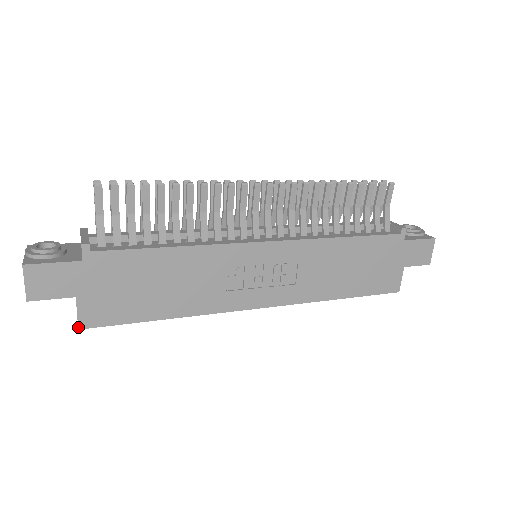
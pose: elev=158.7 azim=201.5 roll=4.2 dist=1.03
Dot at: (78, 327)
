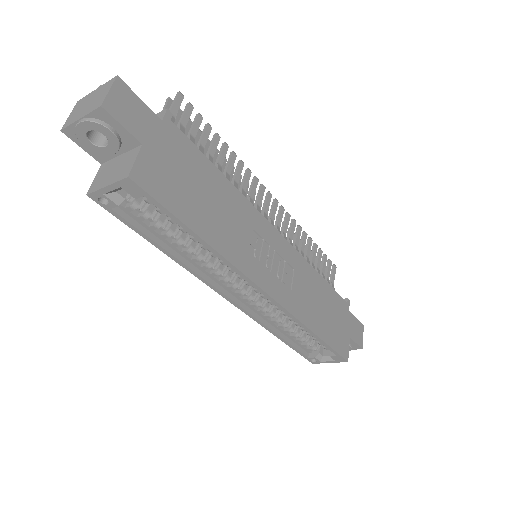
Dot at: (129, 174)
